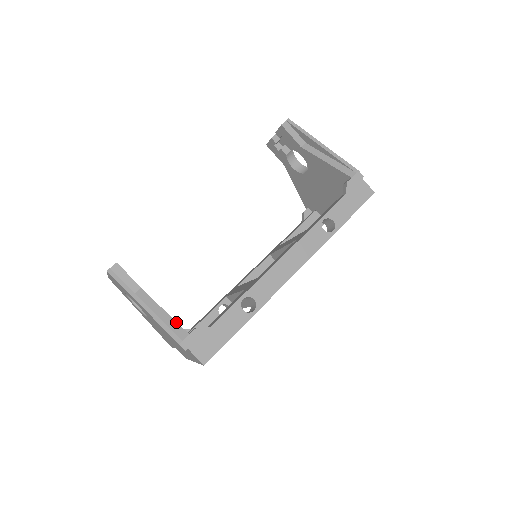
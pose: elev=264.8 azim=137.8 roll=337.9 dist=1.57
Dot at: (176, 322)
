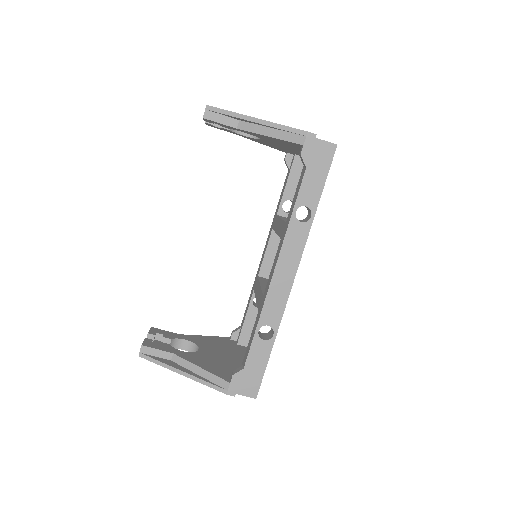
Dot at: (215, 375)
